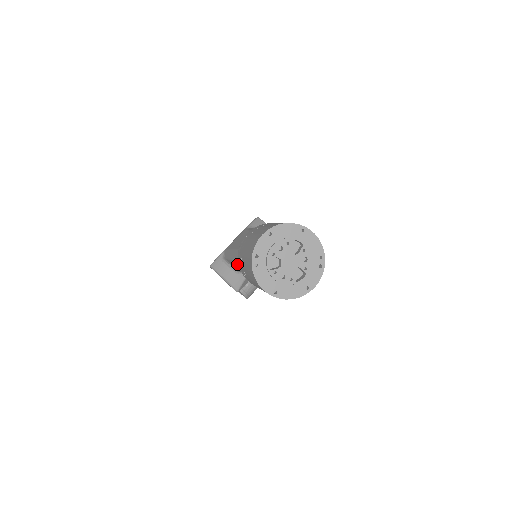
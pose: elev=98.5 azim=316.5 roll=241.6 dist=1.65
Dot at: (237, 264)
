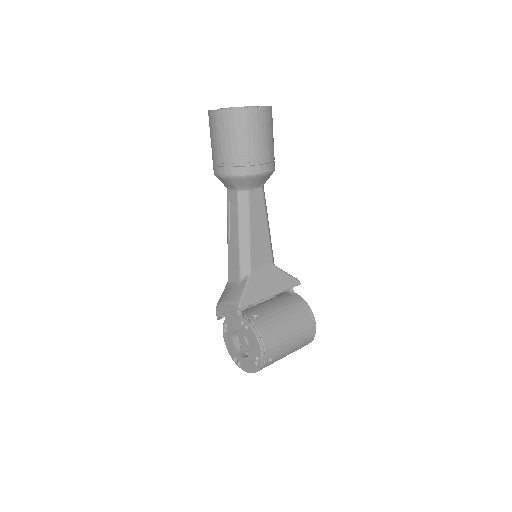
Dot at: (231, 247)
